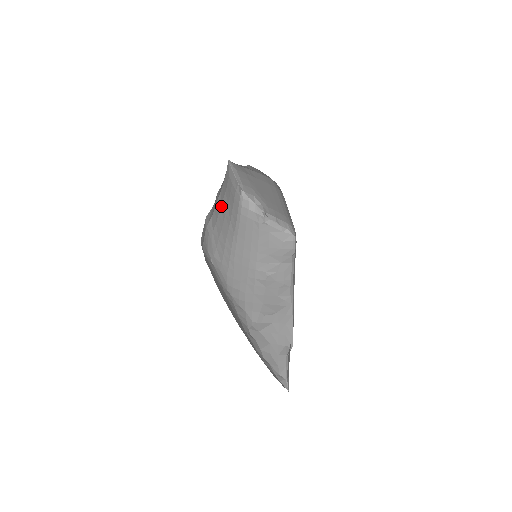
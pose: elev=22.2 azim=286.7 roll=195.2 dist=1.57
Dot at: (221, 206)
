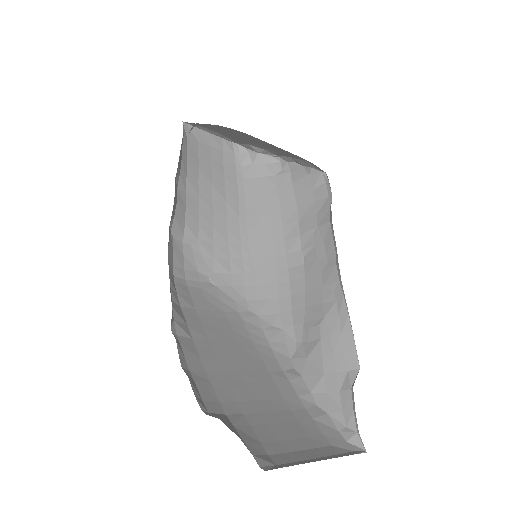
Dot at: (199, 195)
